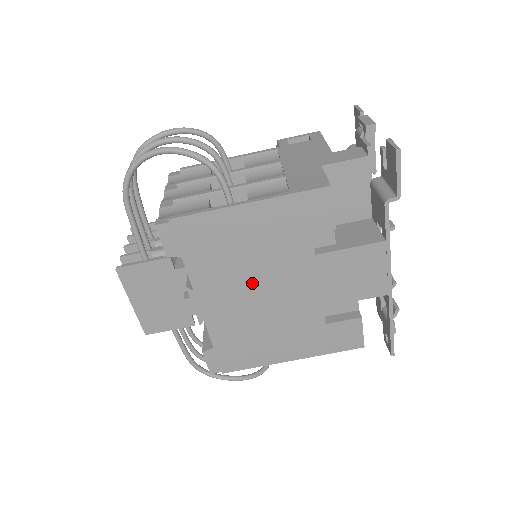
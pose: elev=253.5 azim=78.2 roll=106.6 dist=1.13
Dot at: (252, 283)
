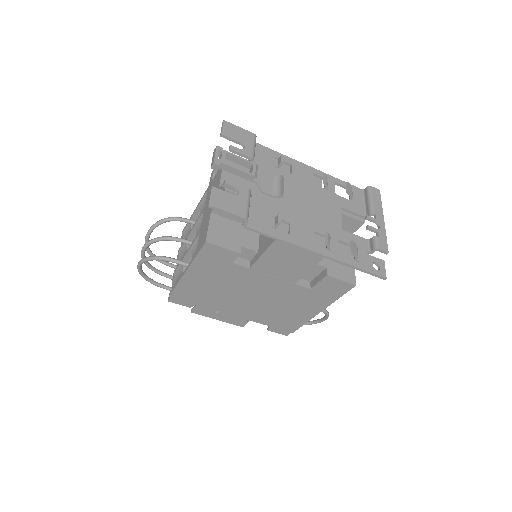
Dot at: (241, 296)
